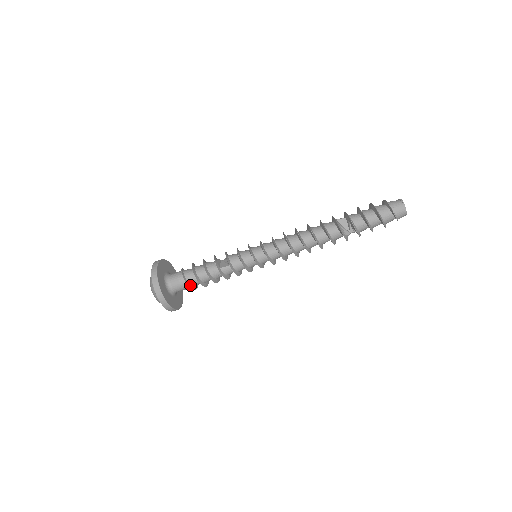
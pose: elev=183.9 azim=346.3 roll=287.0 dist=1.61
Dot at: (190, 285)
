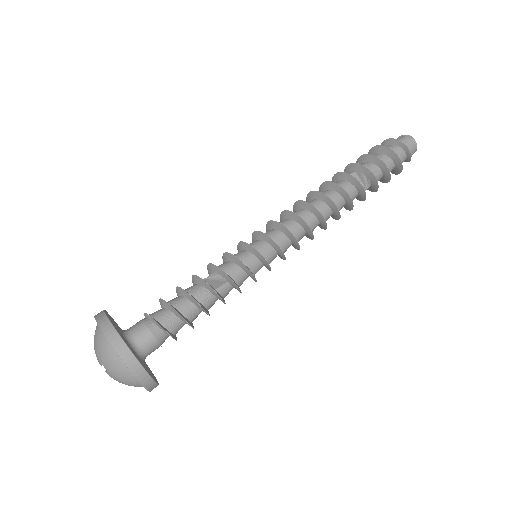
Dot at: (172, 335)
